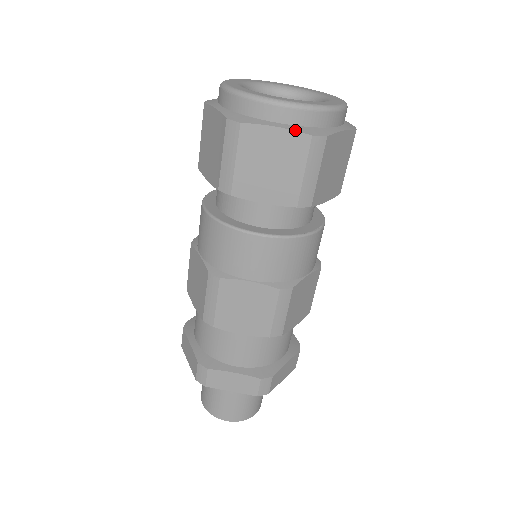
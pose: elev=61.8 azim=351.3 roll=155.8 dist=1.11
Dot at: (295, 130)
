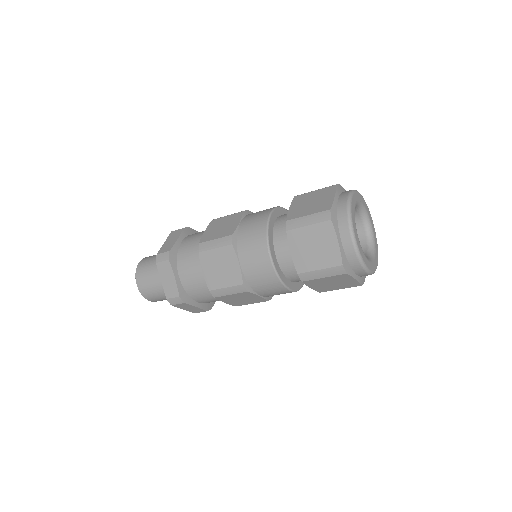
Dot at: (341, 254)
